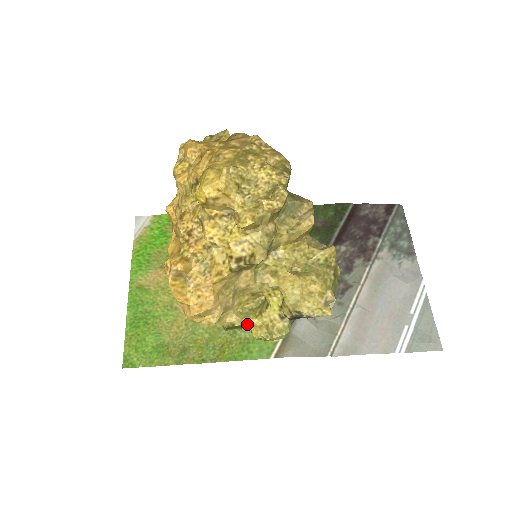
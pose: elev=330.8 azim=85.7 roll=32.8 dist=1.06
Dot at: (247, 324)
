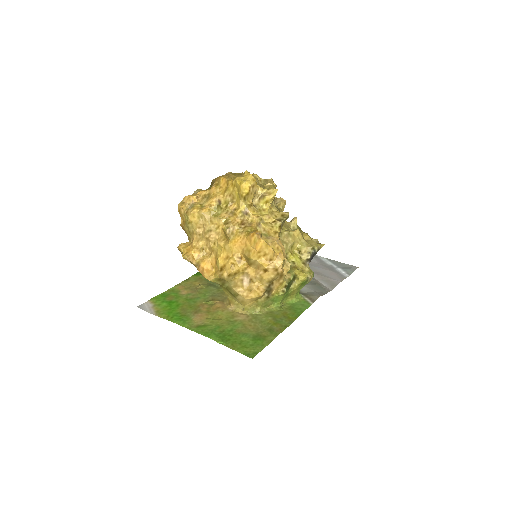
Dot at: (295, 275)
